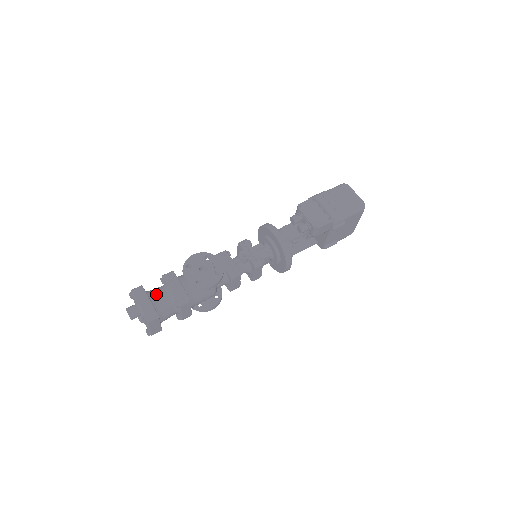
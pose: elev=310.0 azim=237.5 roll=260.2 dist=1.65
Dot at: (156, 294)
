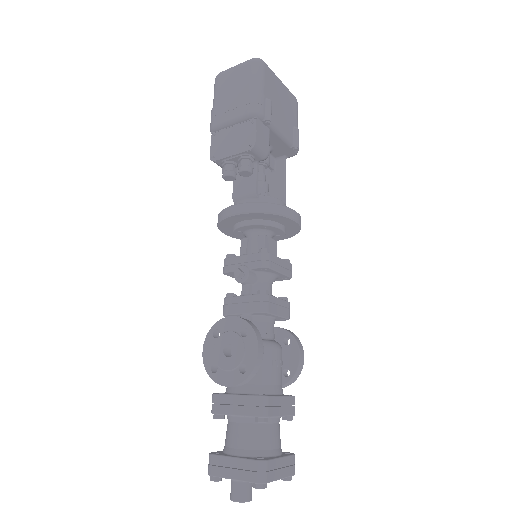
Dot at: (232, 441)
